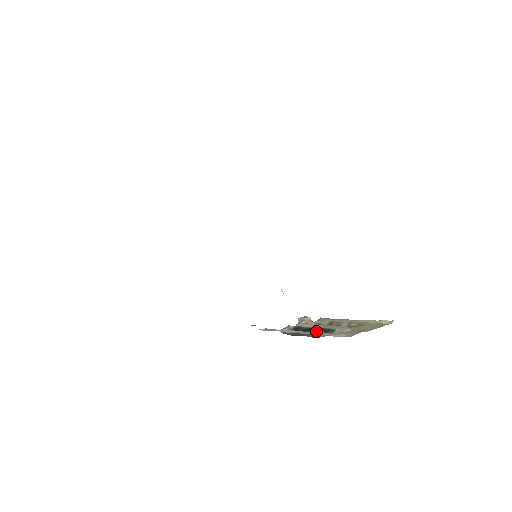
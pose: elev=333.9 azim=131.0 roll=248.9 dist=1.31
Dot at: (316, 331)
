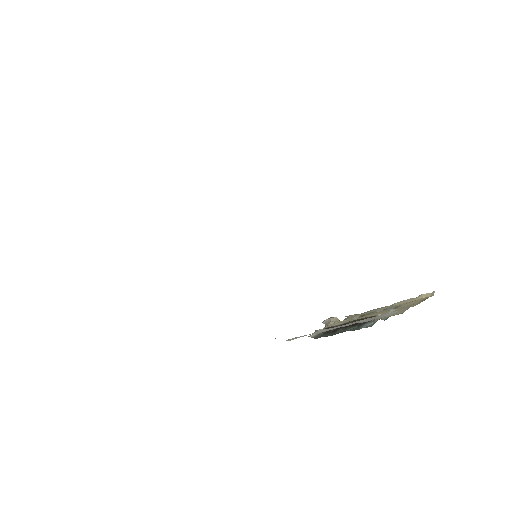
Dot at: (353, 324)
